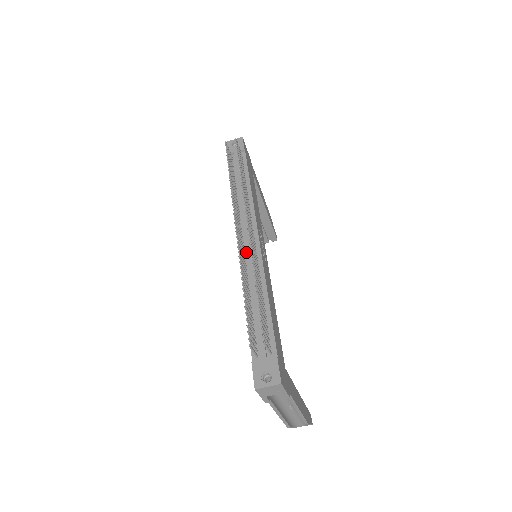
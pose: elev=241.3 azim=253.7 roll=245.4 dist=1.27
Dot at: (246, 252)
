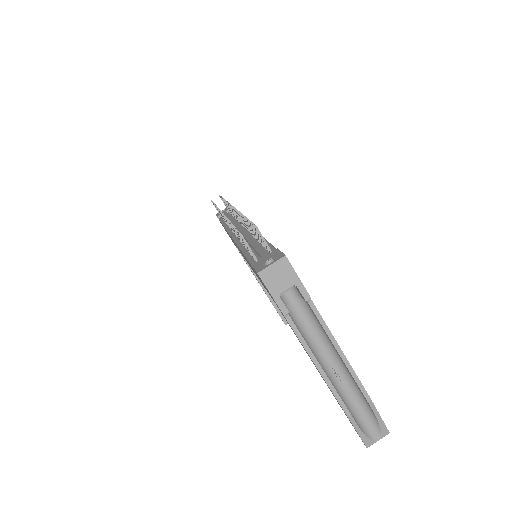
Dot at: occluded
